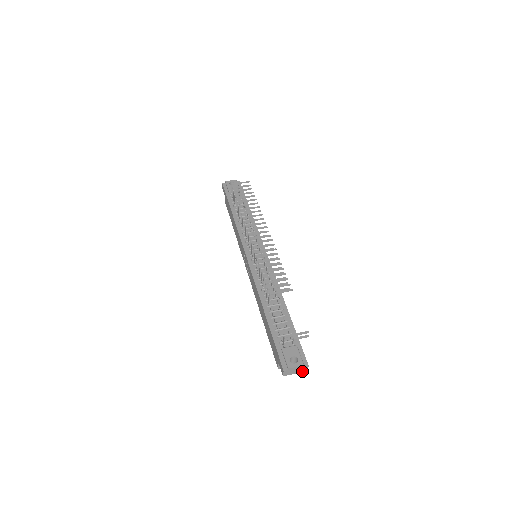
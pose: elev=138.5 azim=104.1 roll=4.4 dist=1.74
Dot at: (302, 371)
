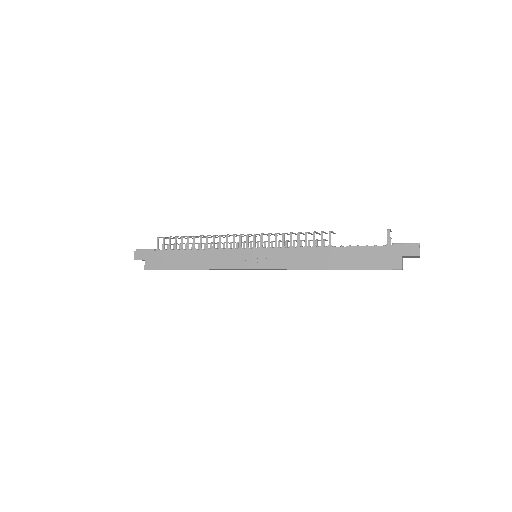
Dot at: occluded
